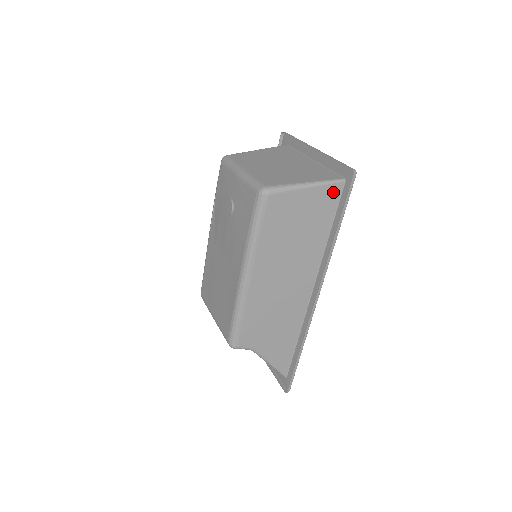
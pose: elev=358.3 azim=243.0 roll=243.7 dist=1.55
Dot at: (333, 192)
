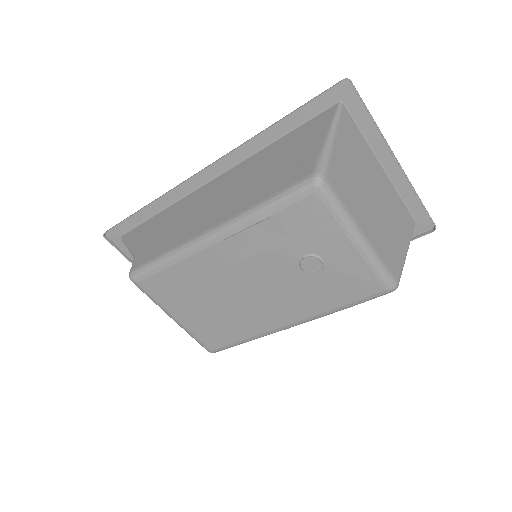
Dot at: occluded
